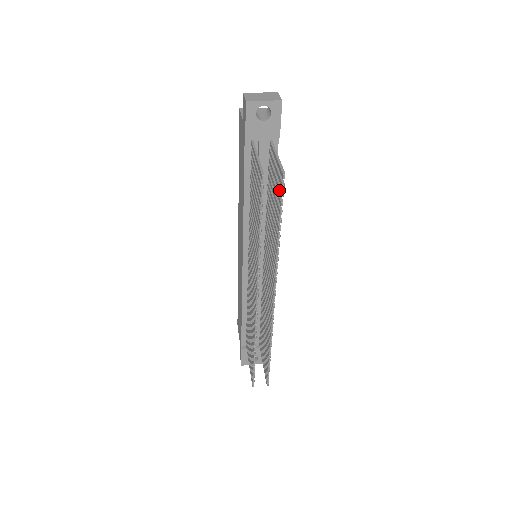
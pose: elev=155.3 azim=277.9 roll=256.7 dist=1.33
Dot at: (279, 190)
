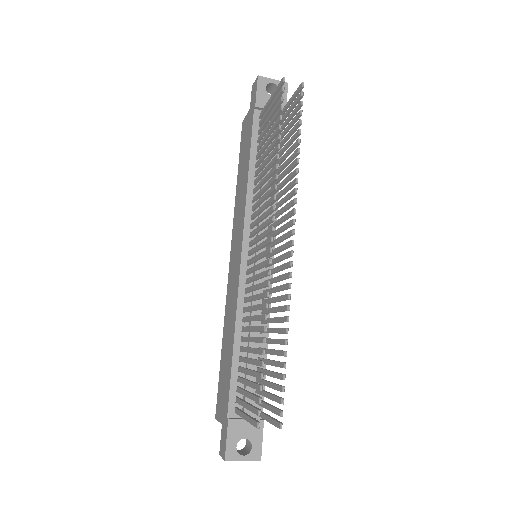
Dot at: (296, 108)
